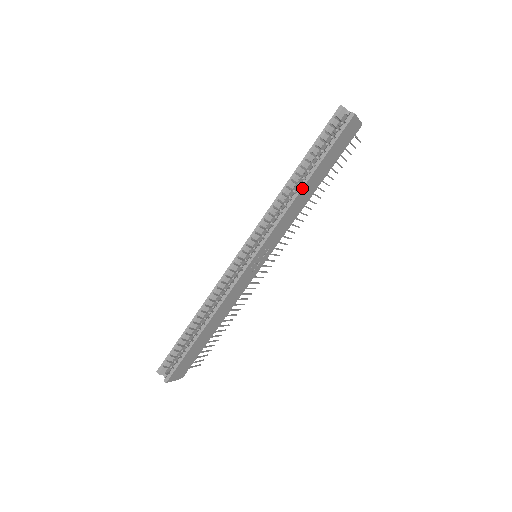
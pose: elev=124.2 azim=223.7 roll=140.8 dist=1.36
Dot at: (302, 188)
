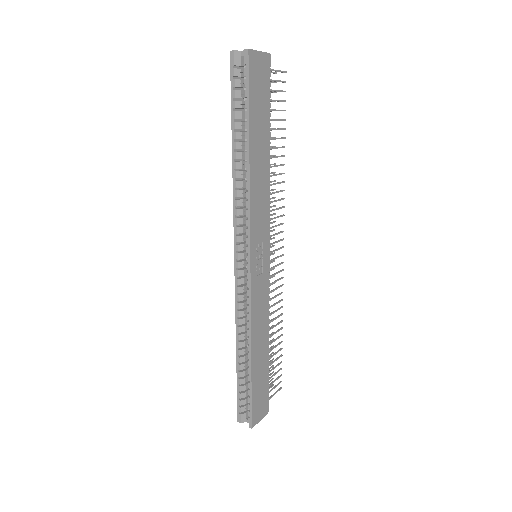
Dot at: (249, 162)
